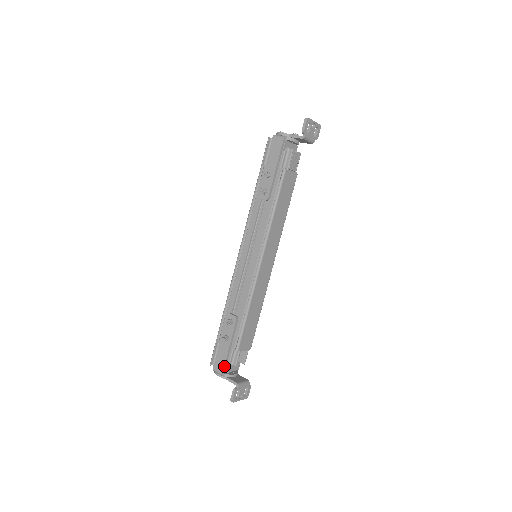
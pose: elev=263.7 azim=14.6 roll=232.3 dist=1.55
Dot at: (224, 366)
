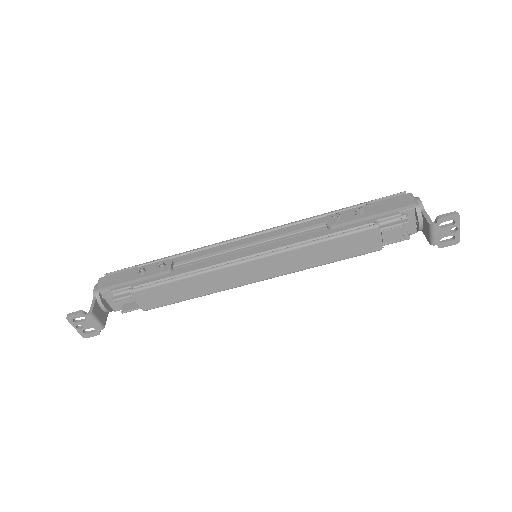
Dot at: (107, 287)
